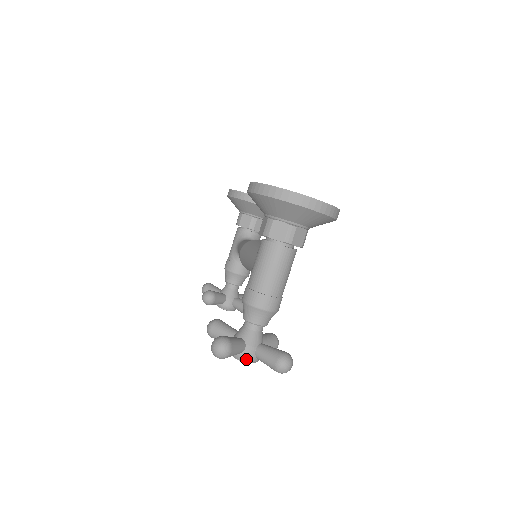
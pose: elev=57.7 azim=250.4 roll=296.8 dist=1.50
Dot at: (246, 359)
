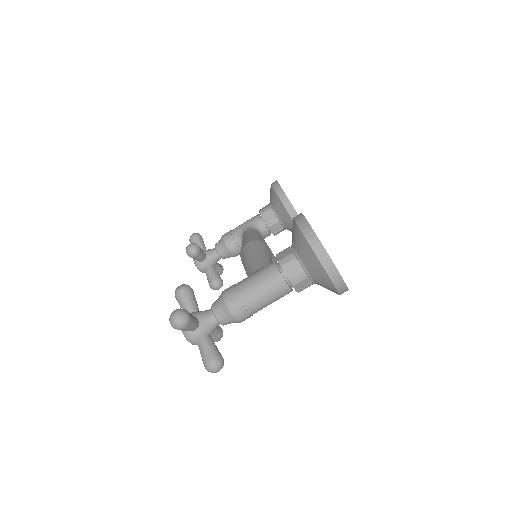
Dot at: (189, 338)
